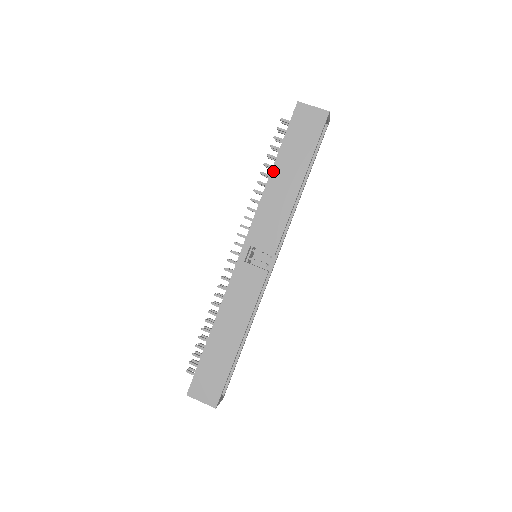
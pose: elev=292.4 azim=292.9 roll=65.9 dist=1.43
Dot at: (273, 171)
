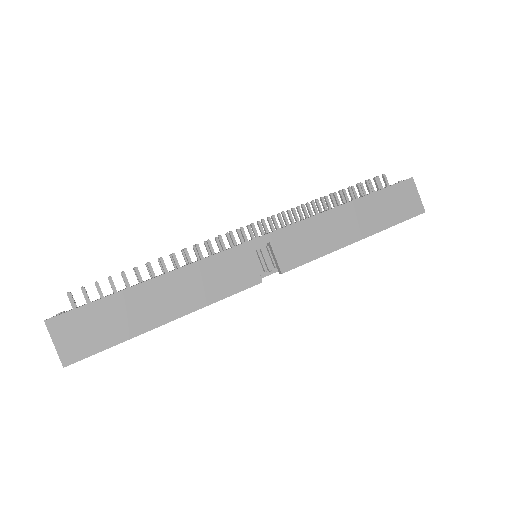
Dot at: (348, 205)
